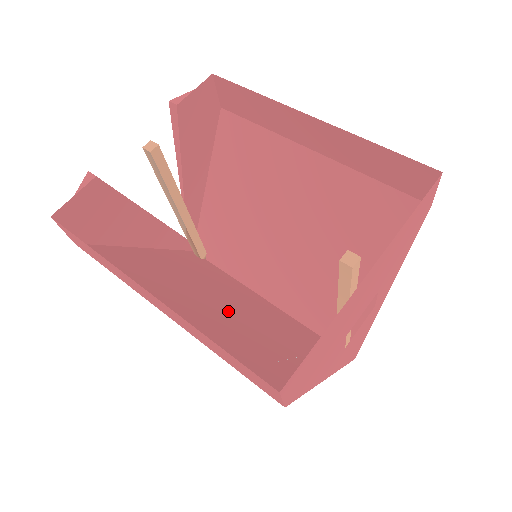
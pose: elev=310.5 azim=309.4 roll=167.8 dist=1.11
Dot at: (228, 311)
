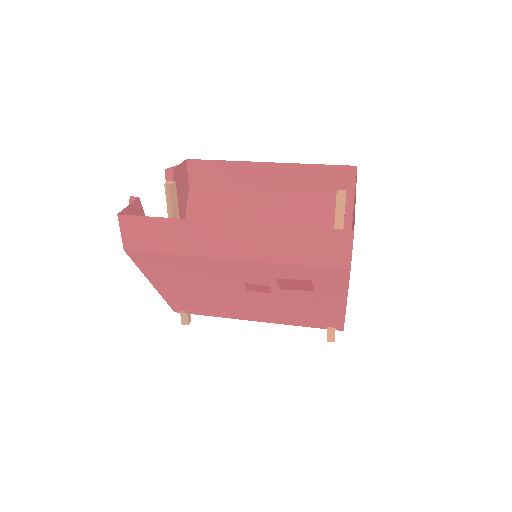
Dot at: (252, 293)
